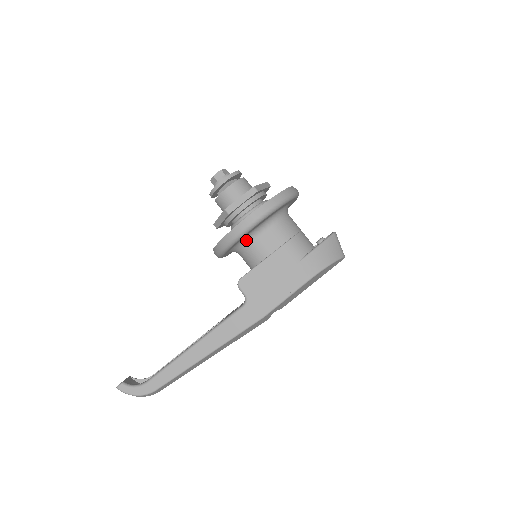
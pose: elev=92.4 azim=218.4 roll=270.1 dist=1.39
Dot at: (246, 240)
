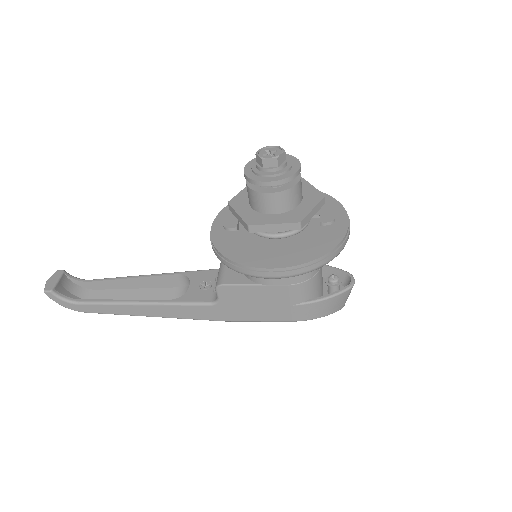
Dot at: occluded
